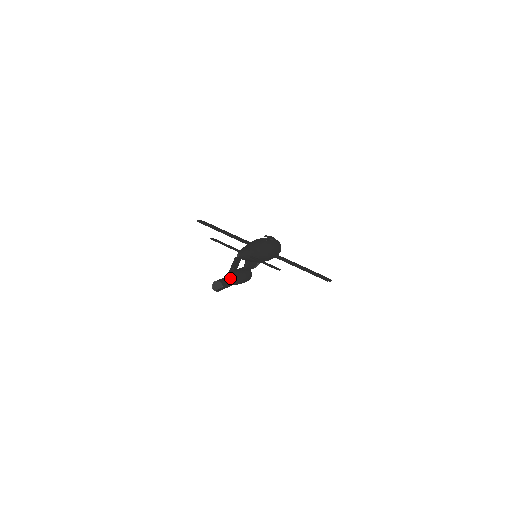
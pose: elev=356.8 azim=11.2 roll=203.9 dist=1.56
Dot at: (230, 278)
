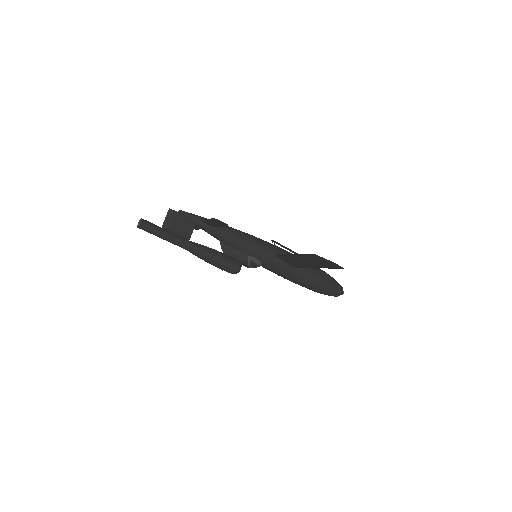
Dot at: (172, 233)
